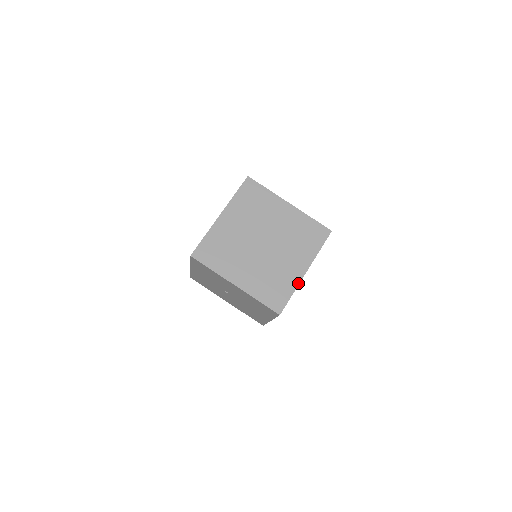
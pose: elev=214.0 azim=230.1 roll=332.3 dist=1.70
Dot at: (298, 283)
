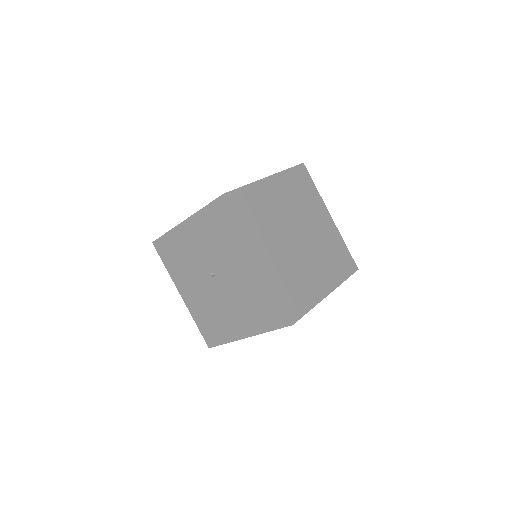
Dot at: (319, 301)
